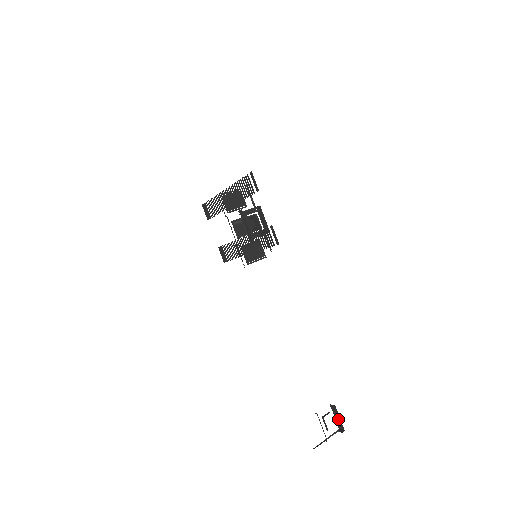
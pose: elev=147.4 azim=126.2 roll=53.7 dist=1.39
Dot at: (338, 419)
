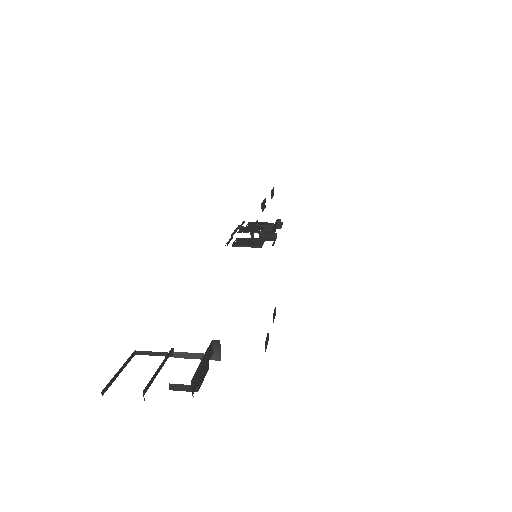
Dot at: occluded
